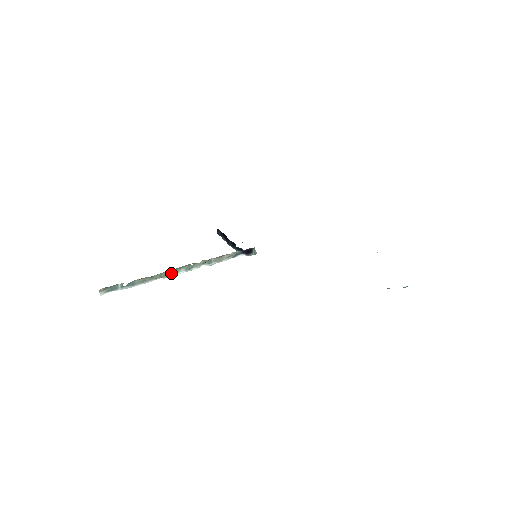
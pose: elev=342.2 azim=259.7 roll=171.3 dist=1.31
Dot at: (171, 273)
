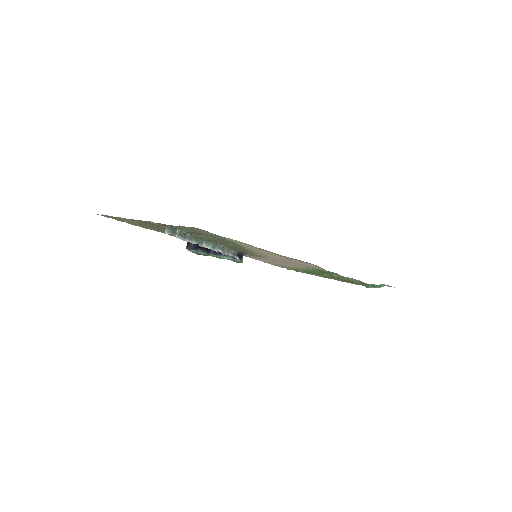
Dot at: (204, 244)
